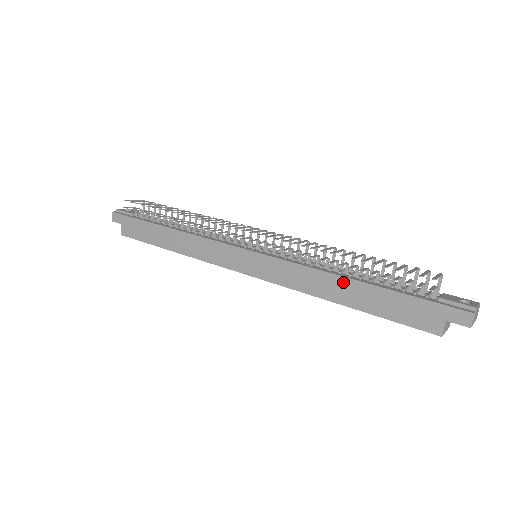
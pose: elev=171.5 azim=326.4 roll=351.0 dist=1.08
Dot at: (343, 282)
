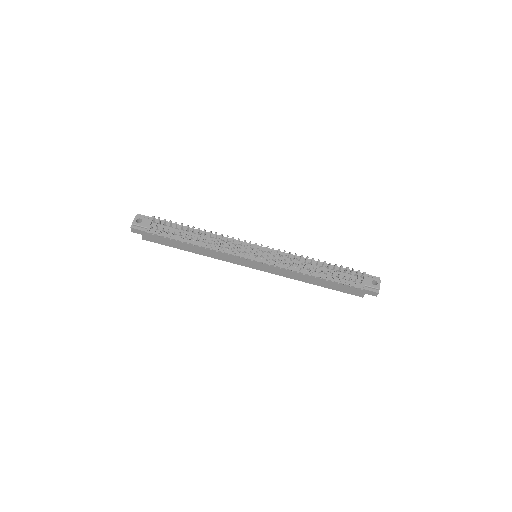
Dot at: (315, 278)
